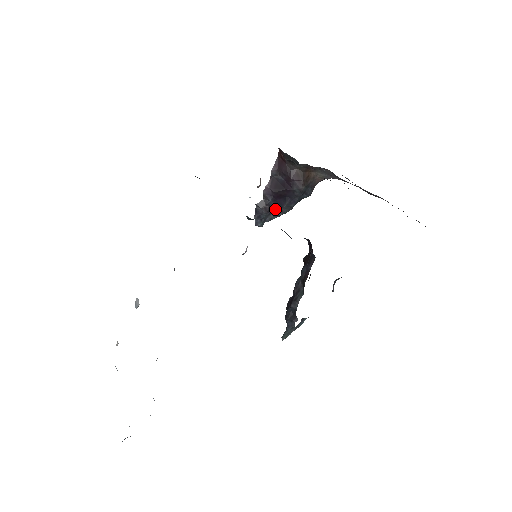
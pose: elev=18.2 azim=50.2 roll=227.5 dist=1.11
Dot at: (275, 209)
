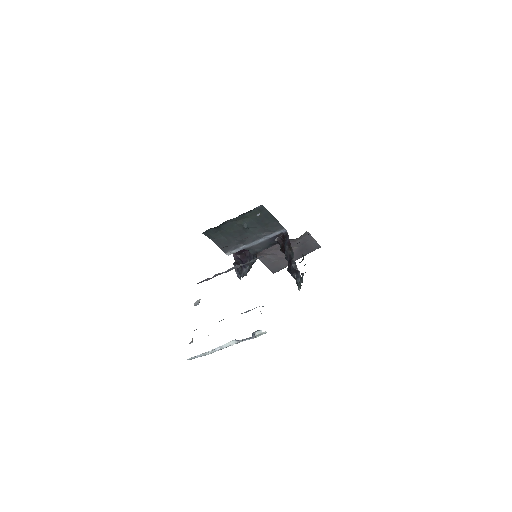
Dot at: (244, 266)
